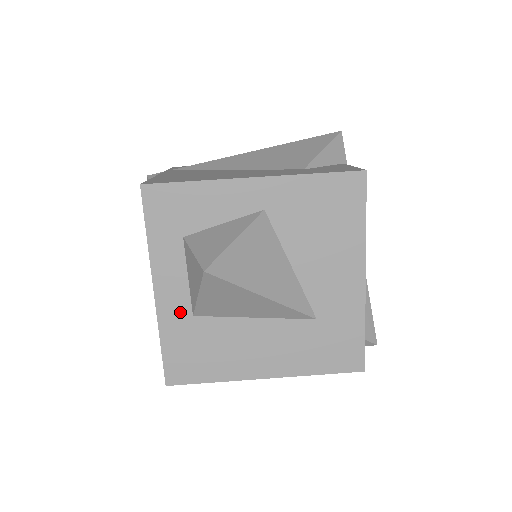
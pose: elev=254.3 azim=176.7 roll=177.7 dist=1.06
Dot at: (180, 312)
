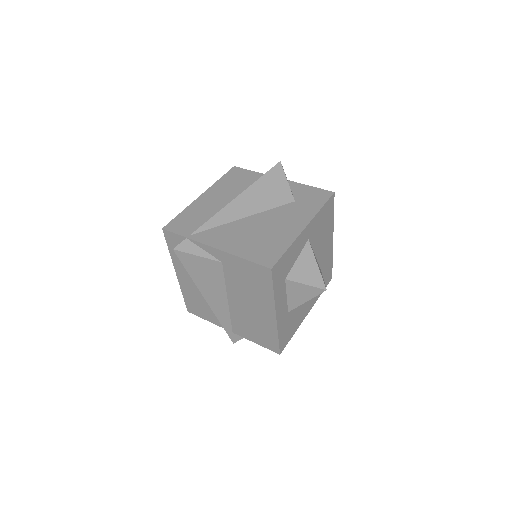
Dot at: (284, 315)
